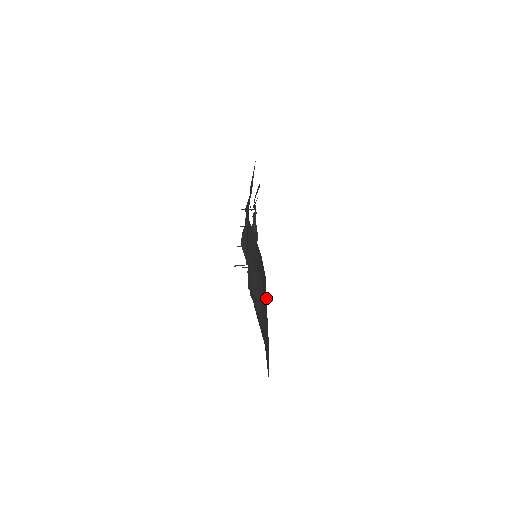
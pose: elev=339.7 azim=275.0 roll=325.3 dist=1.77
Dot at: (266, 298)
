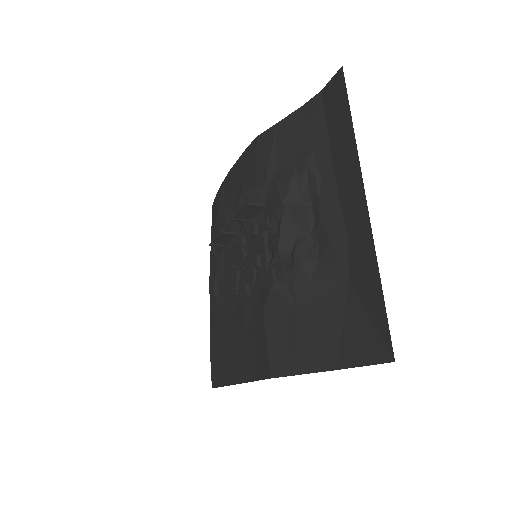
Dot at: (327, 142)
